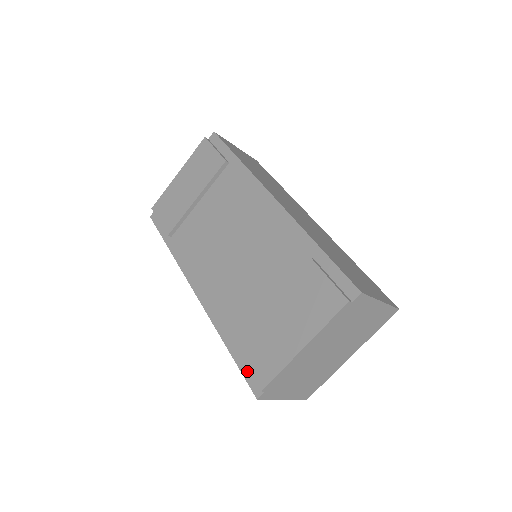
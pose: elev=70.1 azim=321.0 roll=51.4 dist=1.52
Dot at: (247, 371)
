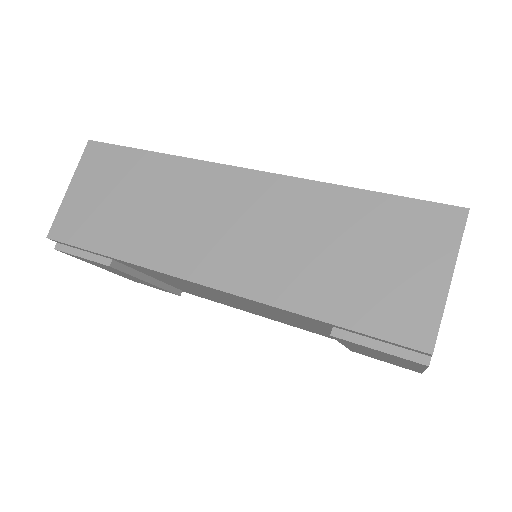
Dot at: occluded
